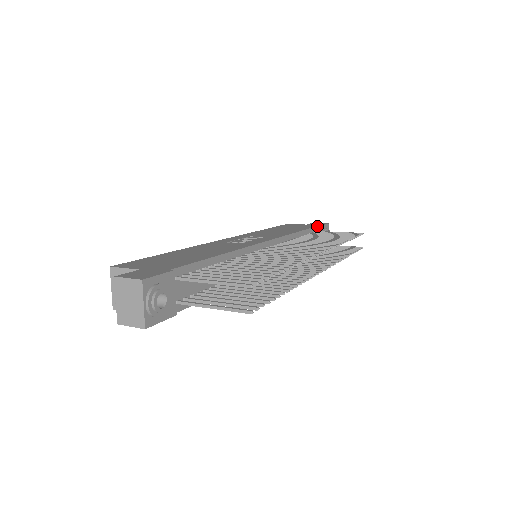
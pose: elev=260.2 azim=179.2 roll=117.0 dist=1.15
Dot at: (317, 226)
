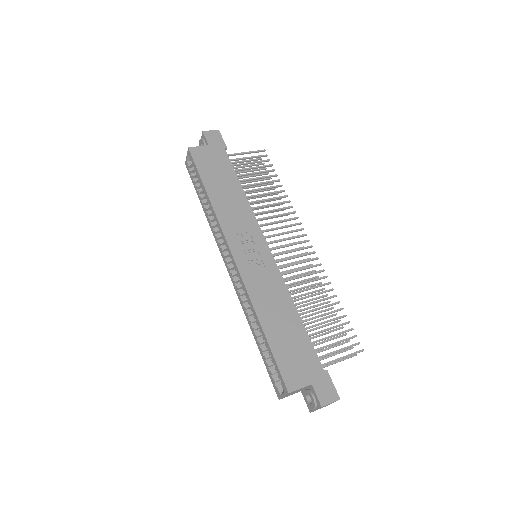
Dot at: (225, 151)
